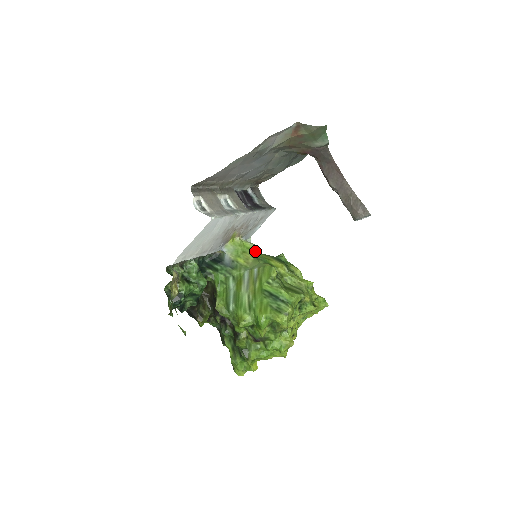
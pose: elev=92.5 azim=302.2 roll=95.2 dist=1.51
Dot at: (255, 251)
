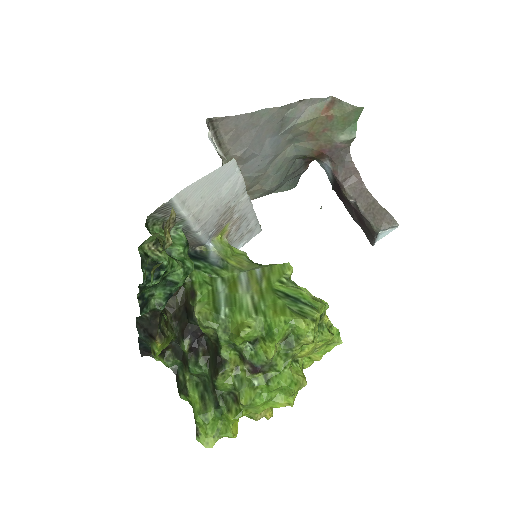
Dot at: (248, 257)
